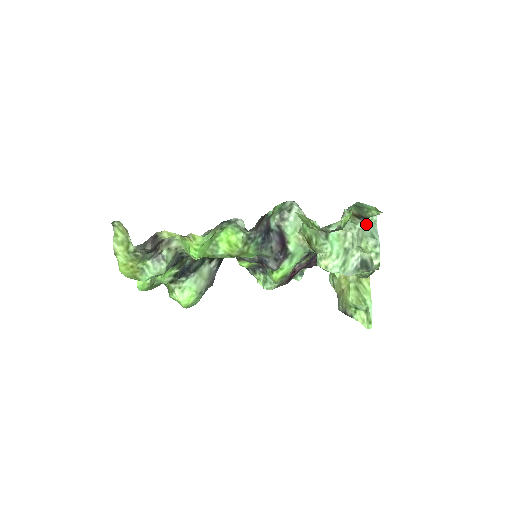
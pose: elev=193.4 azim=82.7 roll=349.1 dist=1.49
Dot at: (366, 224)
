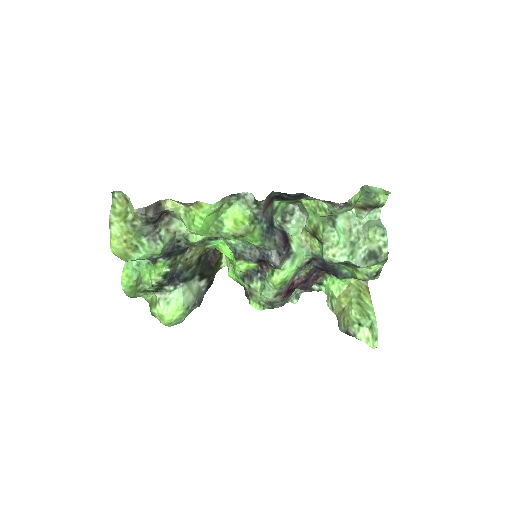
Dot at: (371, 220)
